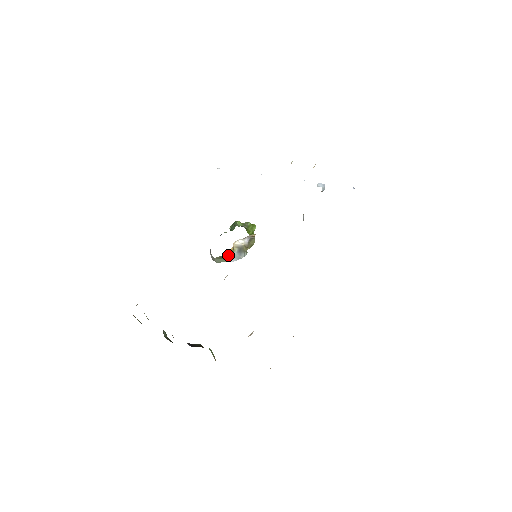
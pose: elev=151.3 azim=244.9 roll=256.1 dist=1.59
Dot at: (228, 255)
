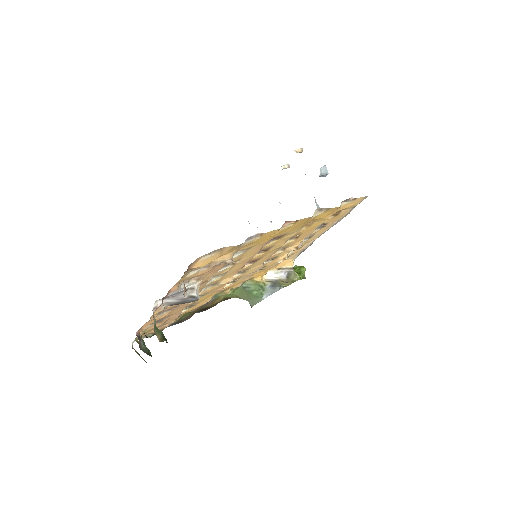
Dot at: (257, 289)
